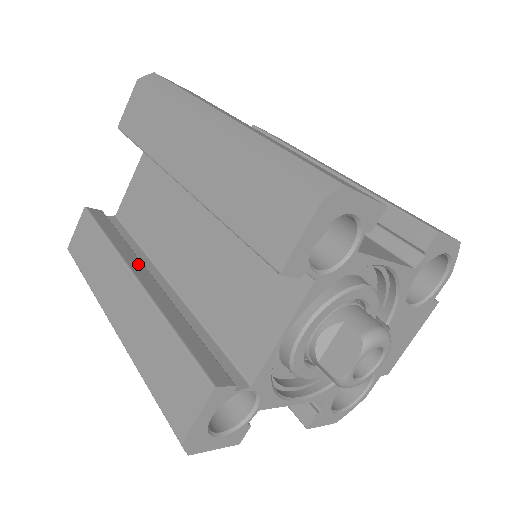
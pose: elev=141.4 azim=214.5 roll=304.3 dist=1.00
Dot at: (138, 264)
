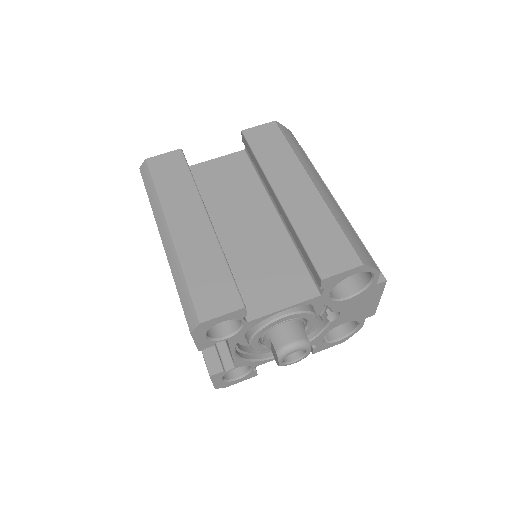
Dot at: occluded
